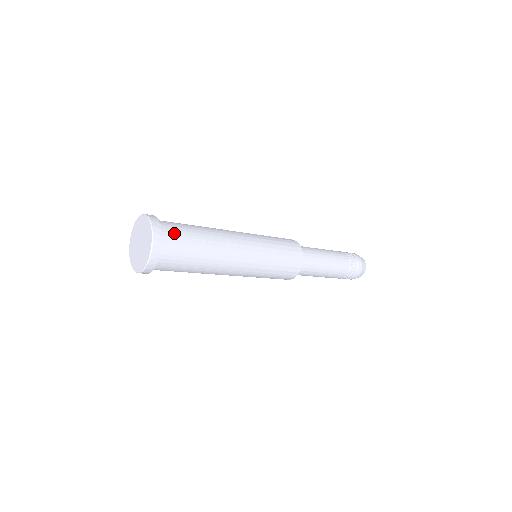
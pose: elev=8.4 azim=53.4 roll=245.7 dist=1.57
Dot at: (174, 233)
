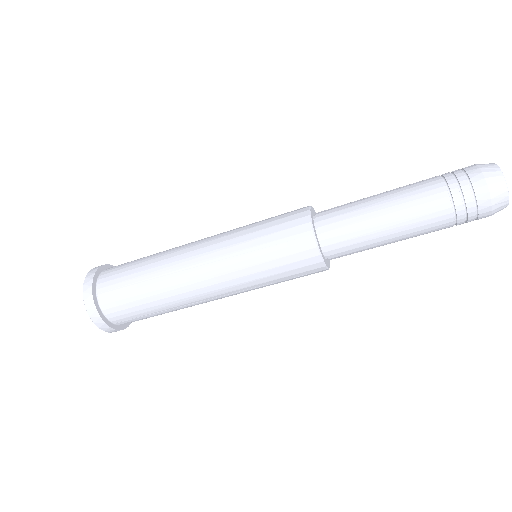
Dot at: occluded
